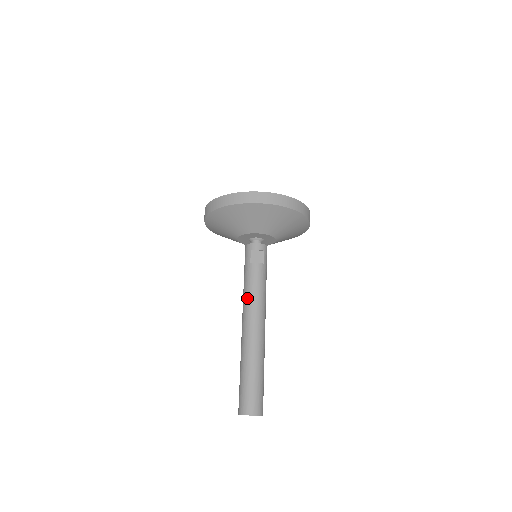
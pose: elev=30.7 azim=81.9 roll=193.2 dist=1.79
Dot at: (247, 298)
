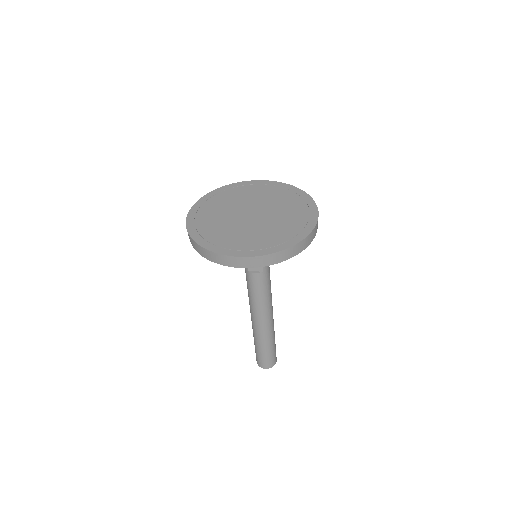
Dot at: (250, 298)
